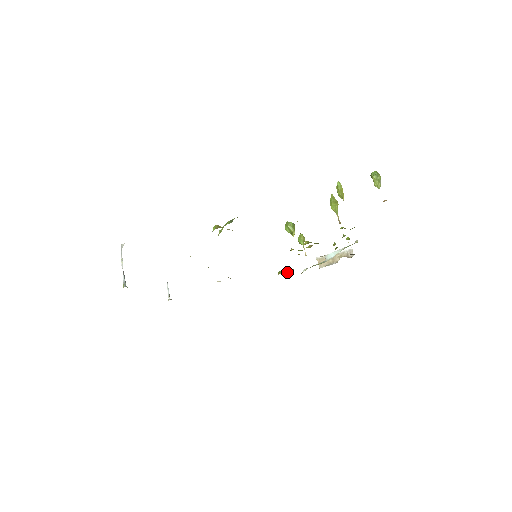
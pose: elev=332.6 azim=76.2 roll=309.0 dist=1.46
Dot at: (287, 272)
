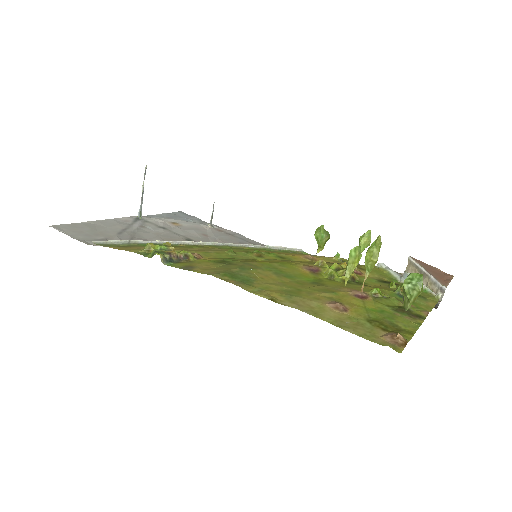
Dot at: occluded
